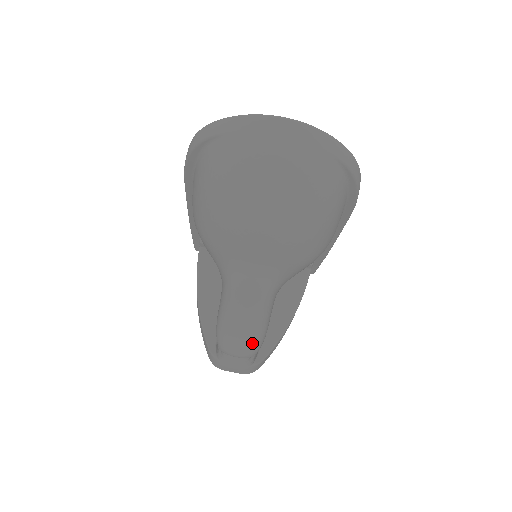
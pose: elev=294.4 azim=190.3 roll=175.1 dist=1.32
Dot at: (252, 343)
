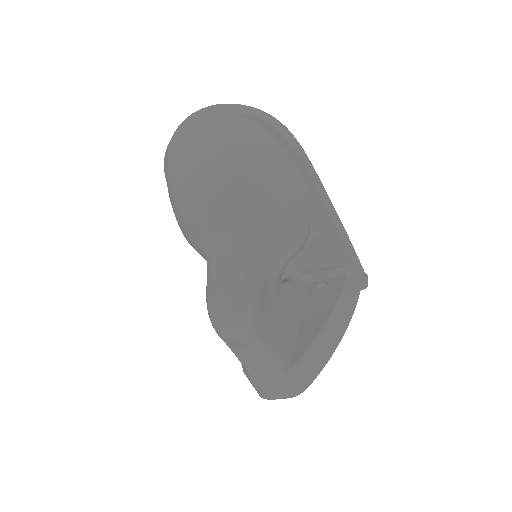
Dot at: (232, 308)
